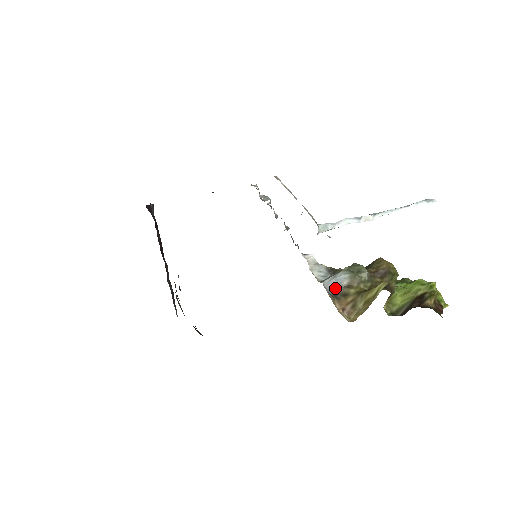
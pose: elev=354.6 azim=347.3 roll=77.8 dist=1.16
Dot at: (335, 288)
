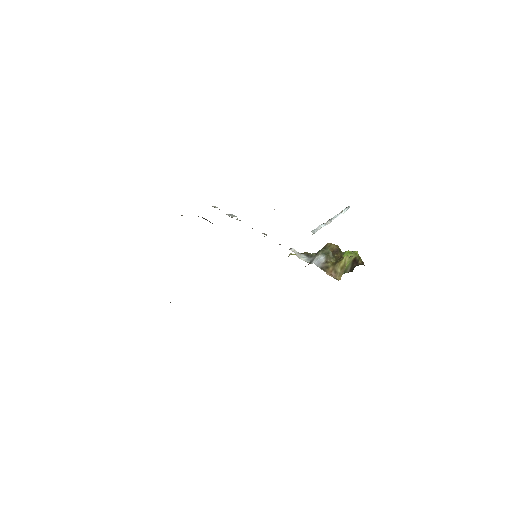
Dot at: (320, 265)
